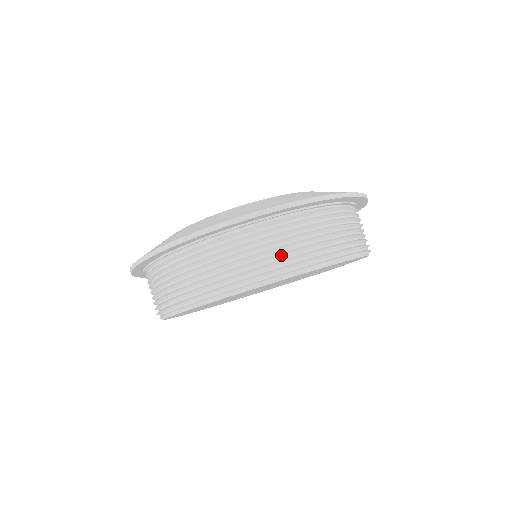
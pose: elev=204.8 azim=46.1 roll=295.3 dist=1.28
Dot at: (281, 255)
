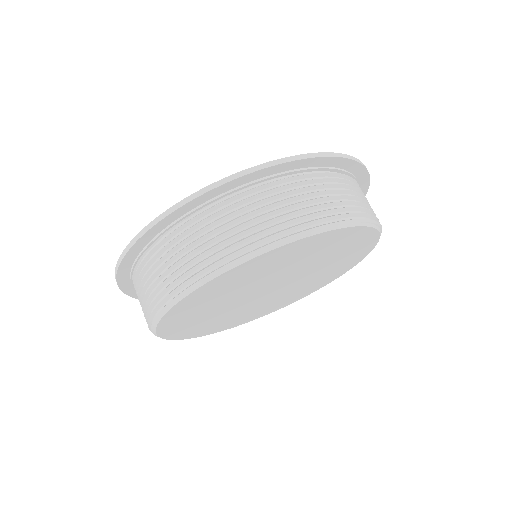
Dot at: (249, 229)
